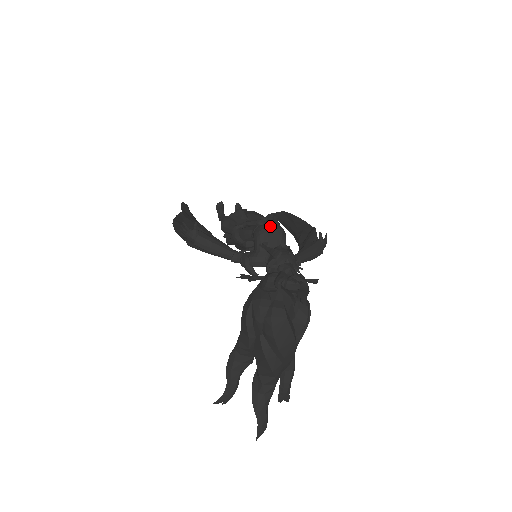
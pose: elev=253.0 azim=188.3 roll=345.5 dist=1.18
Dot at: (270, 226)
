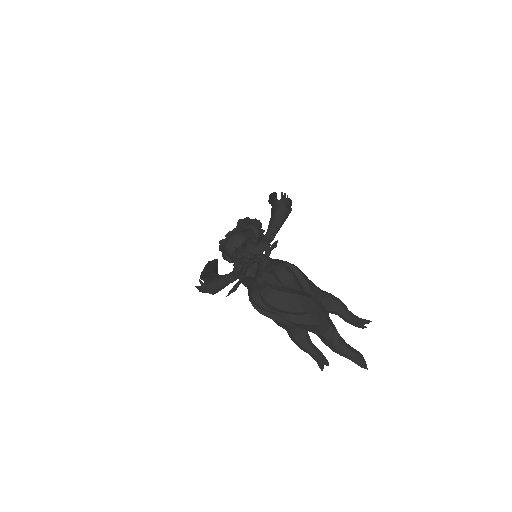
Dot at: (227, 240)
